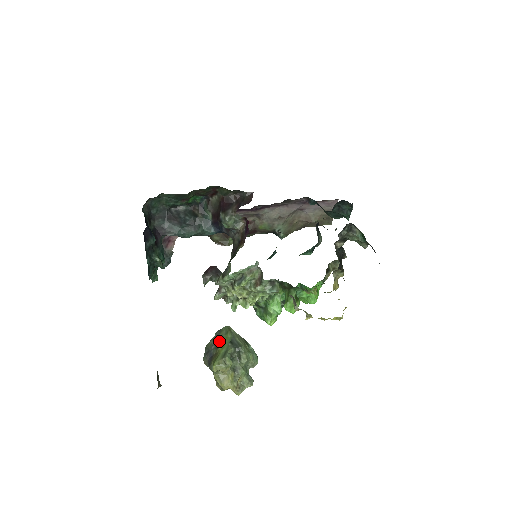
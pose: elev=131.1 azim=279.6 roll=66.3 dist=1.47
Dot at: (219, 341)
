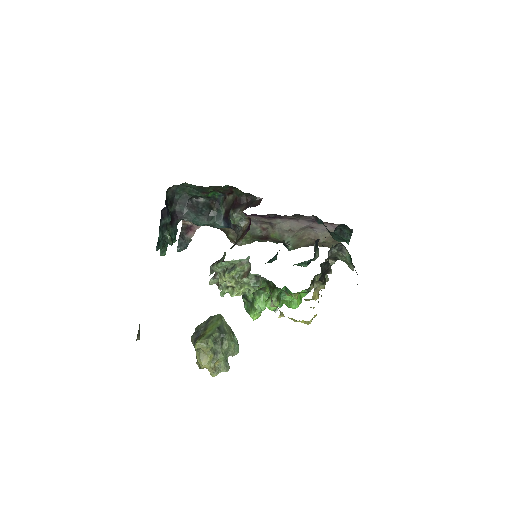
Dot at: (209, 325)
